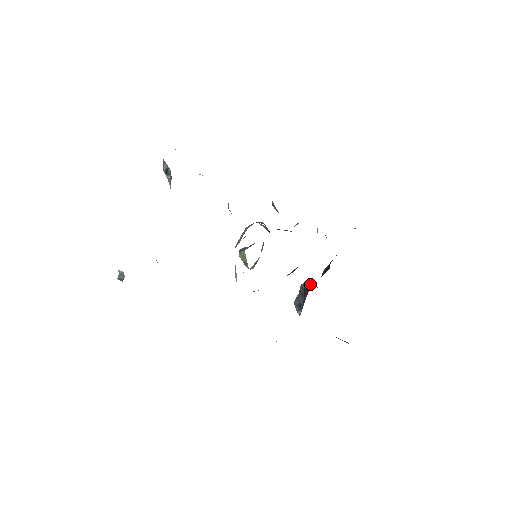
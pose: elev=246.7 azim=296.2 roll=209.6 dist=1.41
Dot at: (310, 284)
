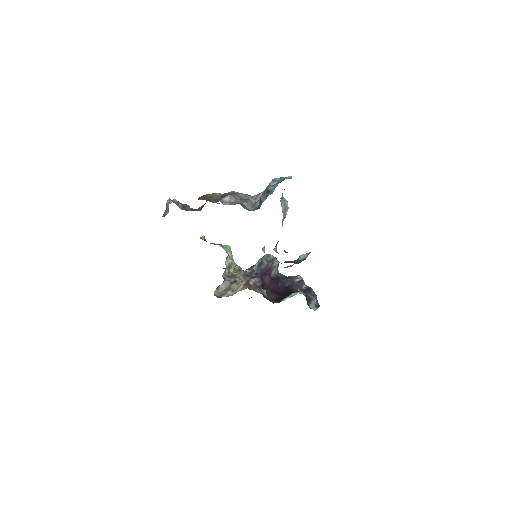
Dot at: (263, 284)
